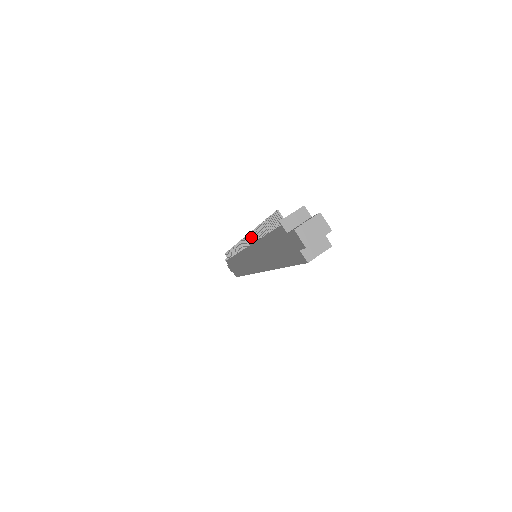
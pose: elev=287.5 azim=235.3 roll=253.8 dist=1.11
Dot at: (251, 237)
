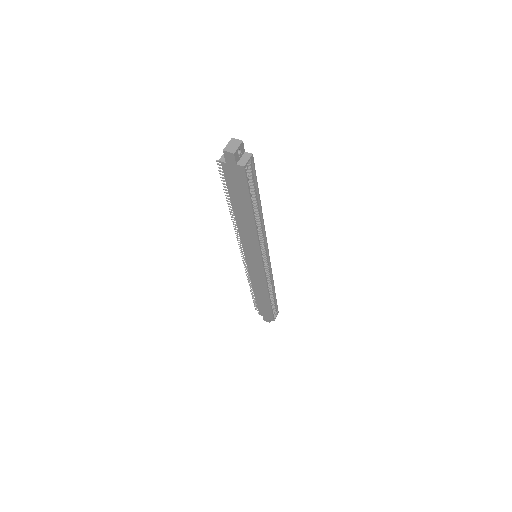
Dot at: (236, 229)
